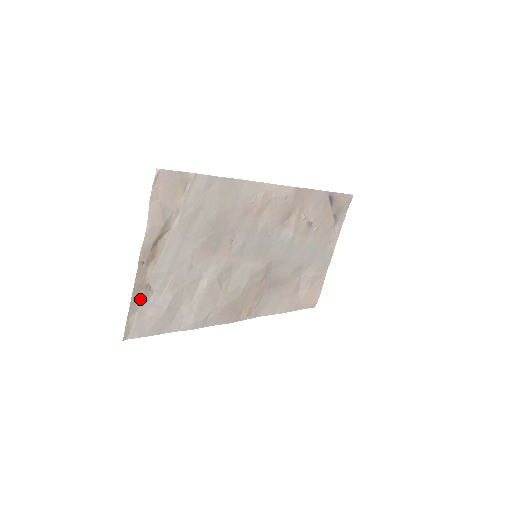
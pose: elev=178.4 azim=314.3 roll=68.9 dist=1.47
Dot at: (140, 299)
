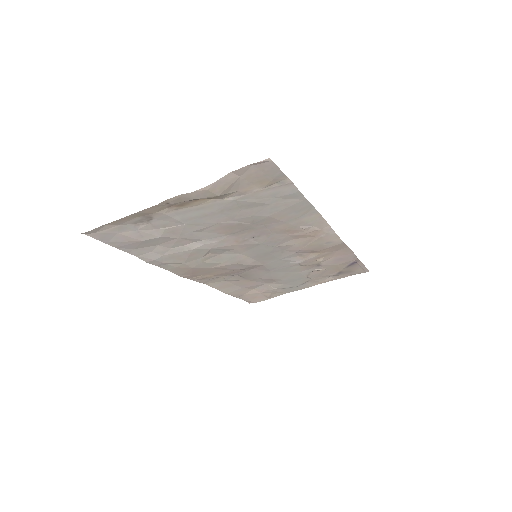
Dot at: (132, 220)
